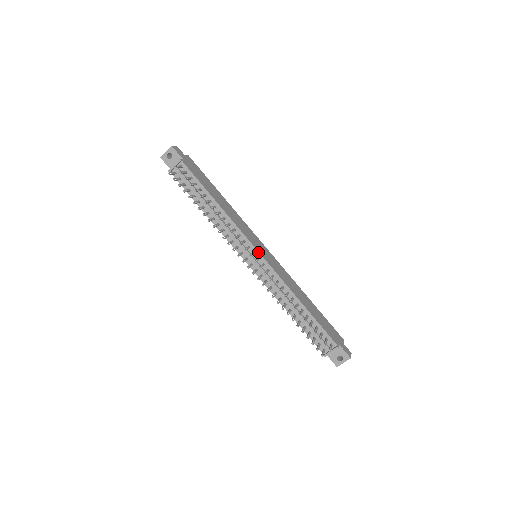
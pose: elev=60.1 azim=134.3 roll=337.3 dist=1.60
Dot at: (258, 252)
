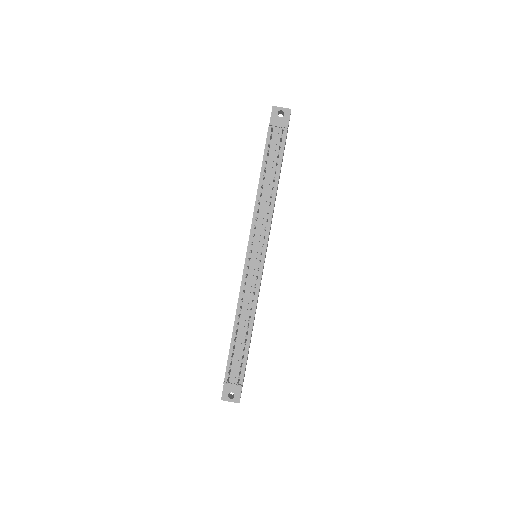
Dot at: occluded
